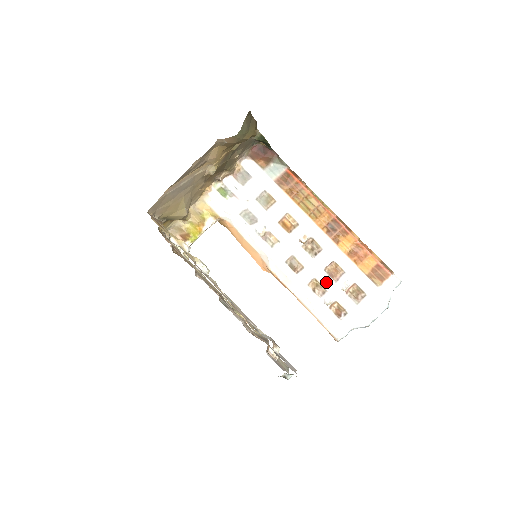
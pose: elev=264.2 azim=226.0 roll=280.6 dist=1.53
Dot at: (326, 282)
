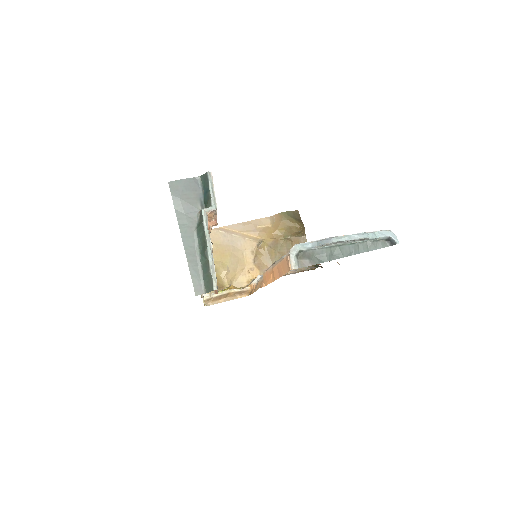
Dot at: occluded
